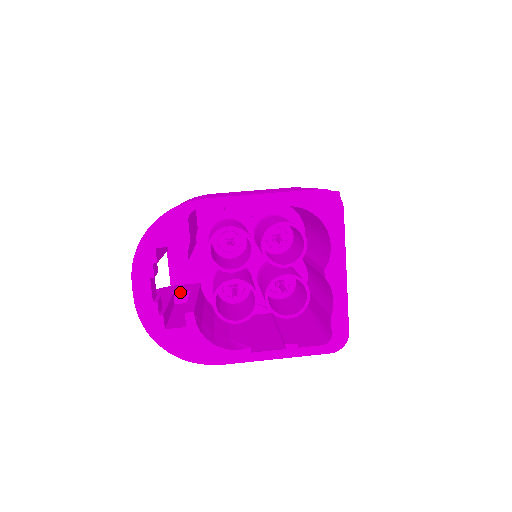
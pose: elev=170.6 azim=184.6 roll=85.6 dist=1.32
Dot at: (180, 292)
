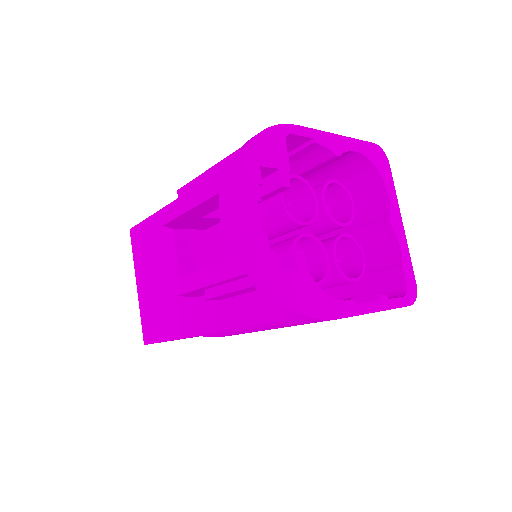
Dot at: occluded
